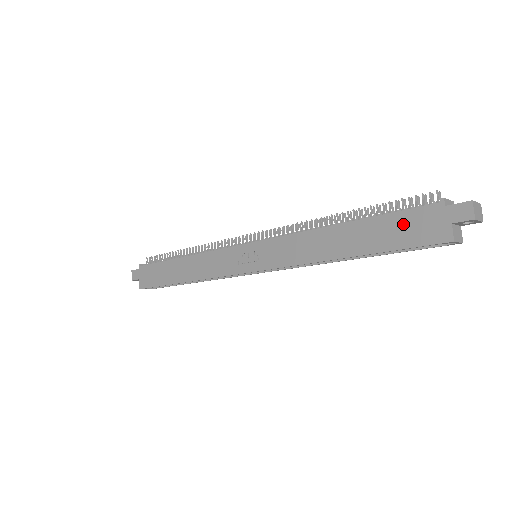
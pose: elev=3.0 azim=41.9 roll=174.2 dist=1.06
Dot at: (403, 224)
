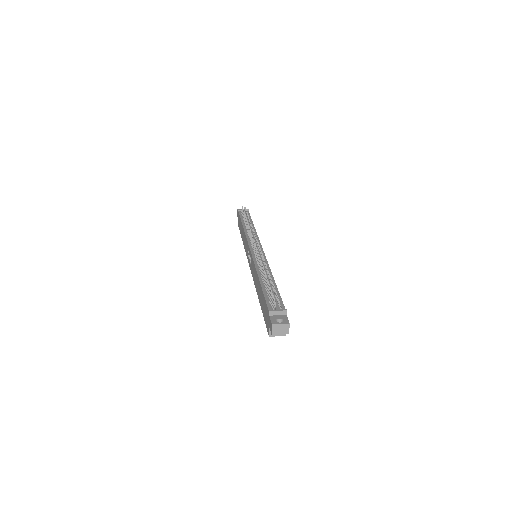
Dot at: (265, 307)
